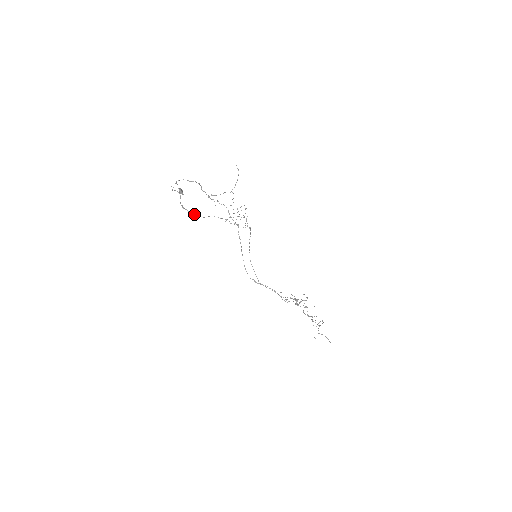
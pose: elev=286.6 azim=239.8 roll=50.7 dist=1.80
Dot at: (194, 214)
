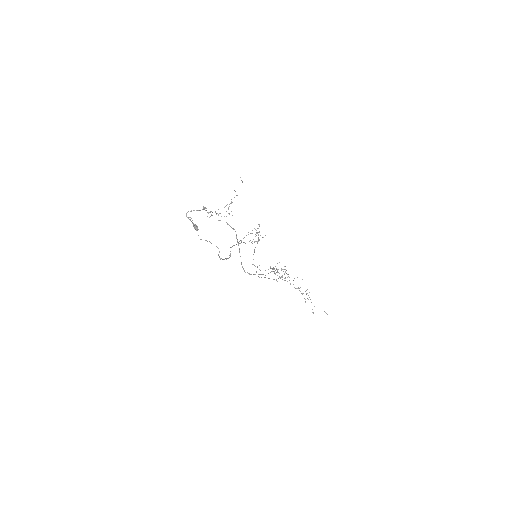
Dot at: (227, 258)
